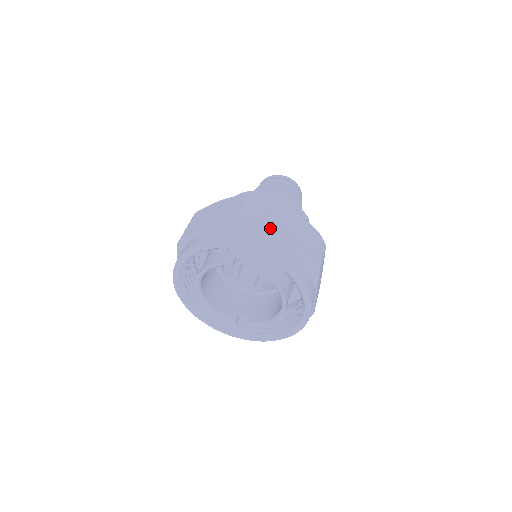
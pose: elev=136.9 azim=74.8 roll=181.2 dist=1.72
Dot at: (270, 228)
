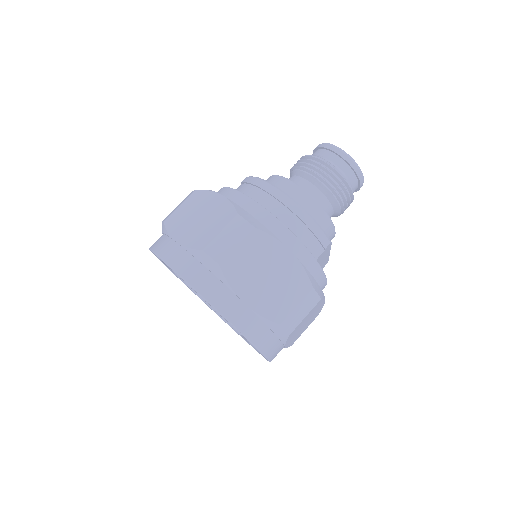
Dot at: (239, 276)
